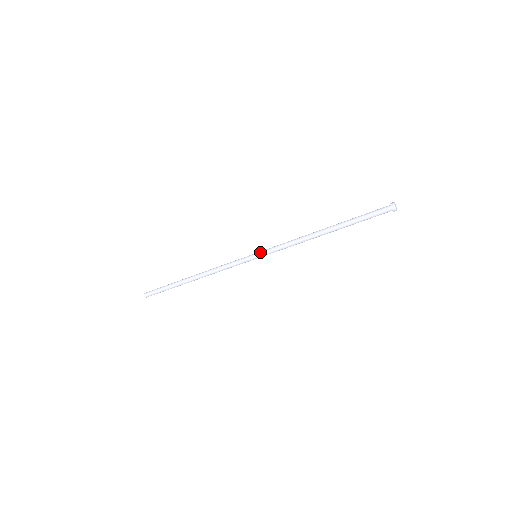
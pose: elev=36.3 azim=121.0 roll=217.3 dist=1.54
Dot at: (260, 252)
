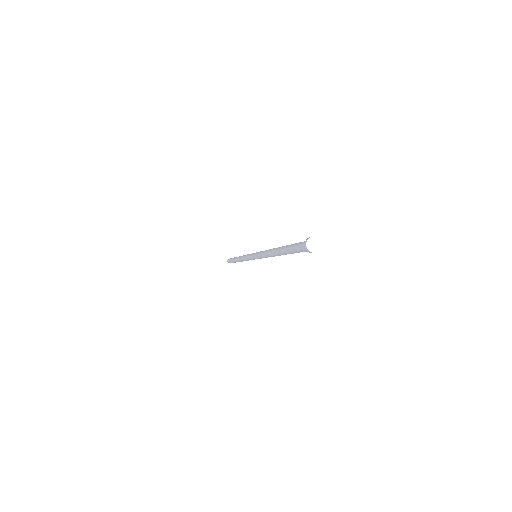
Dot at: occluded
